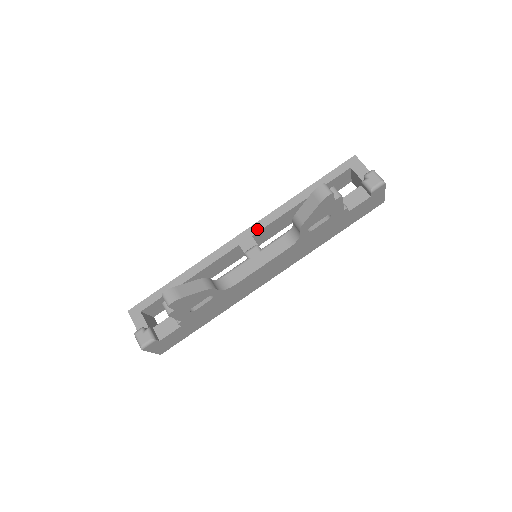
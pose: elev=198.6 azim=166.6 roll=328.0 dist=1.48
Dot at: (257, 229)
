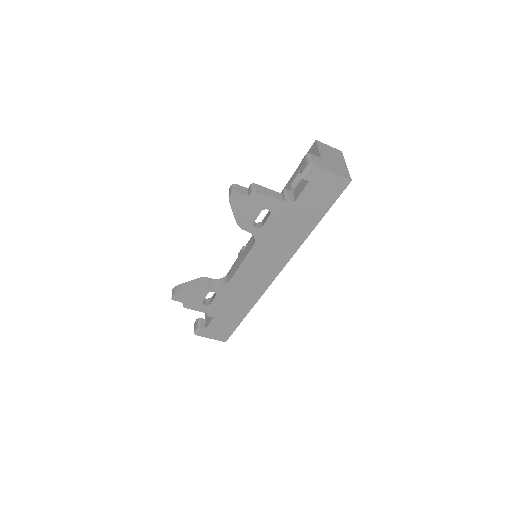
Dot at: occluded
